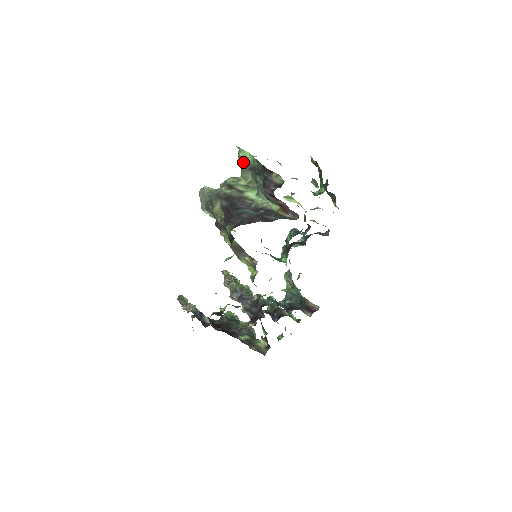
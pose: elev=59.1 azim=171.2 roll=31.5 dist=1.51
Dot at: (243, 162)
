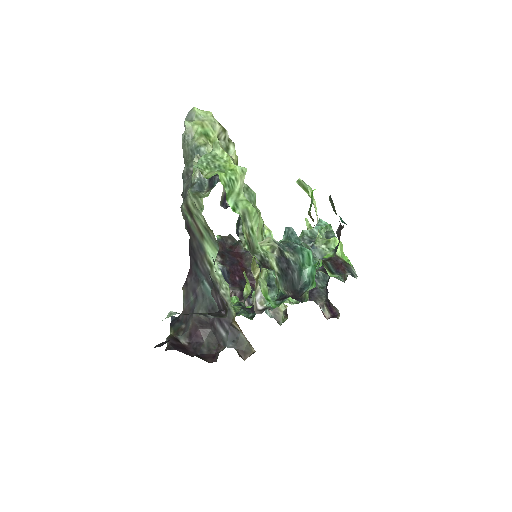
Dot at: occluded
